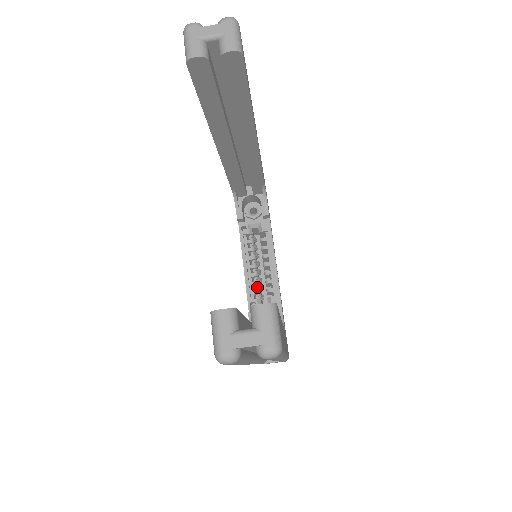
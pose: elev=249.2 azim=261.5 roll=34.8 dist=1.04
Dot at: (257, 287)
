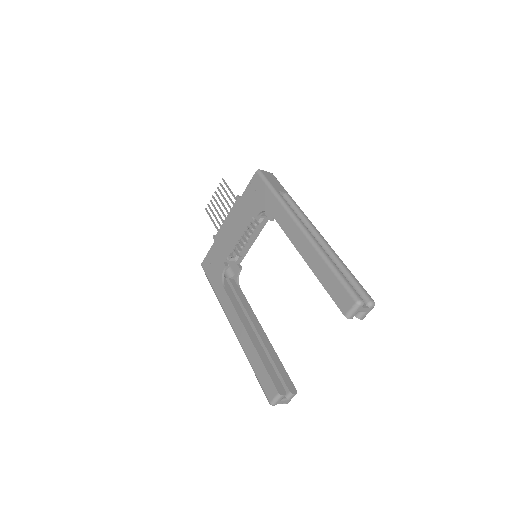
Dot at: (235, 247)
